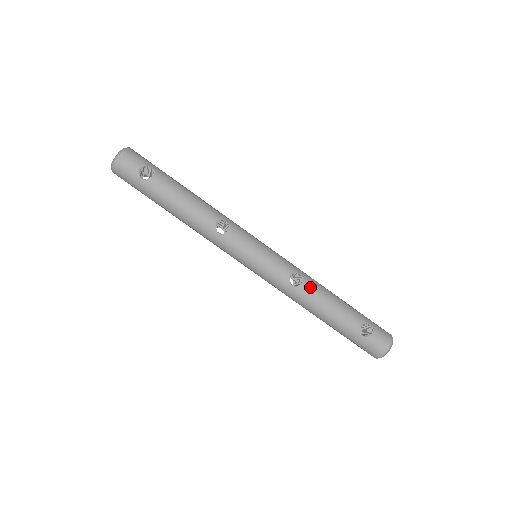
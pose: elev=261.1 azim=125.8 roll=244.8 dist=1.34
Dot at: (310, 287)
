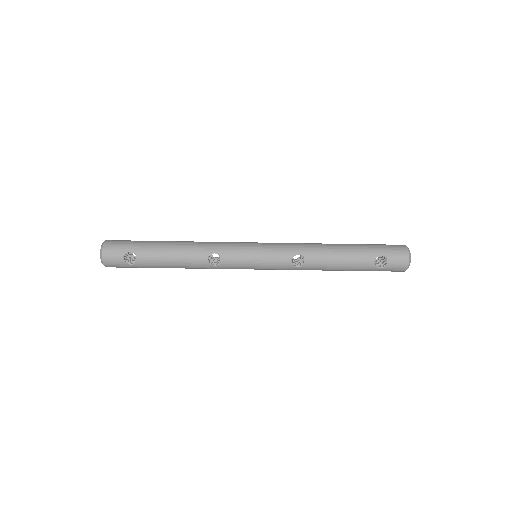
Dot at: (313, 260)
